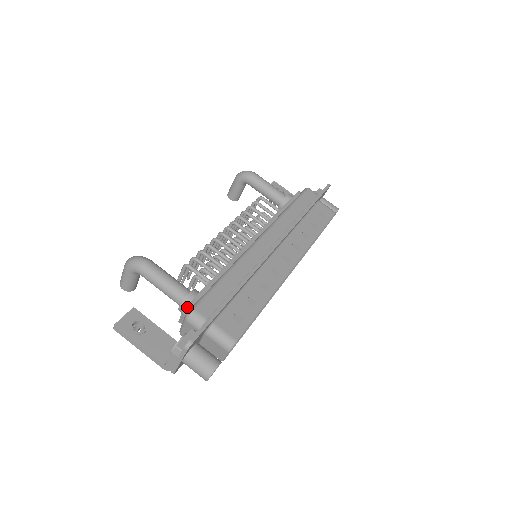
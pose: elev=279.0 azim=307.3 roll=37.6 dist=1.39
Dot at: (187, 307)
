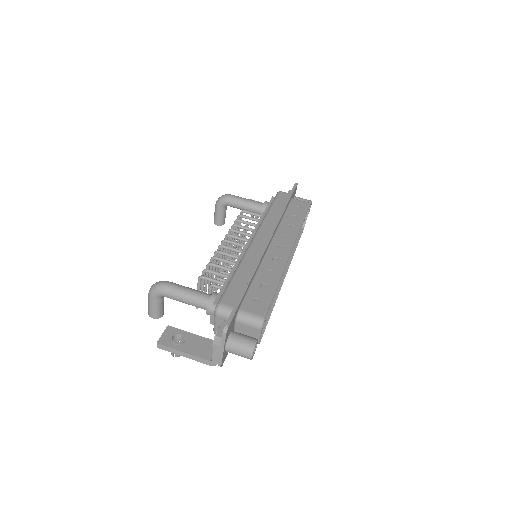
Dot at: (213, 305)
